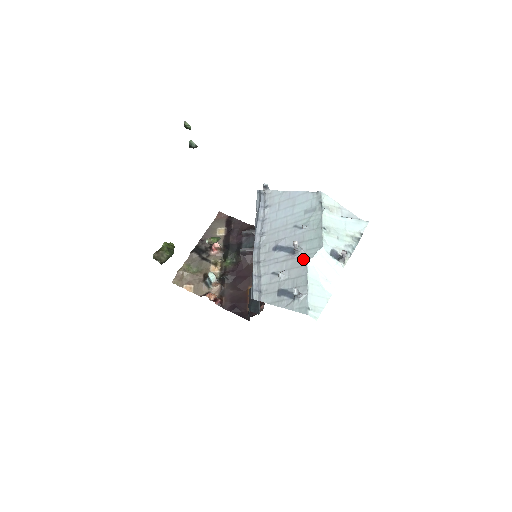
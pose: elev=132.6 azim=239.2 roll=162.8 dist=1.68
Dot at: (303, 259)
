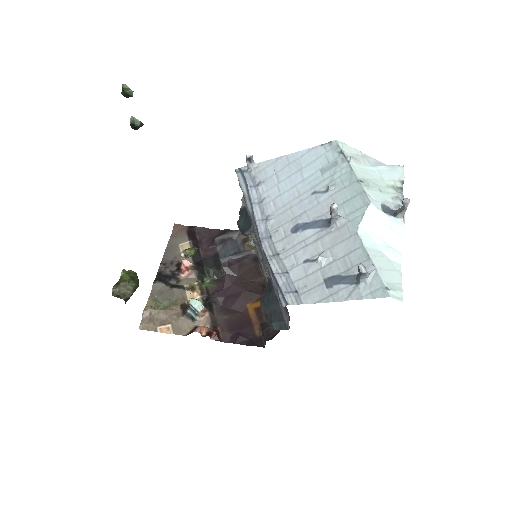
Dot at: (347, 228)
